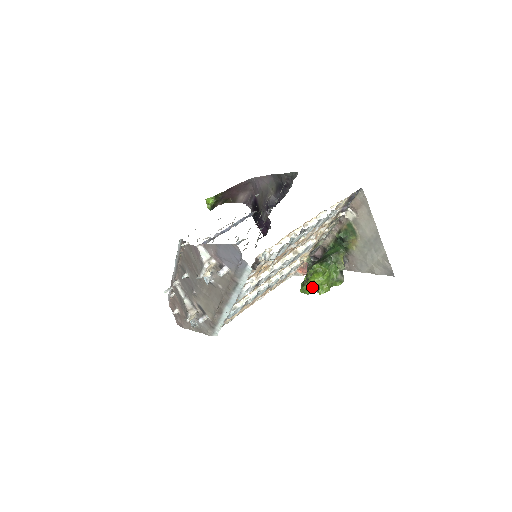
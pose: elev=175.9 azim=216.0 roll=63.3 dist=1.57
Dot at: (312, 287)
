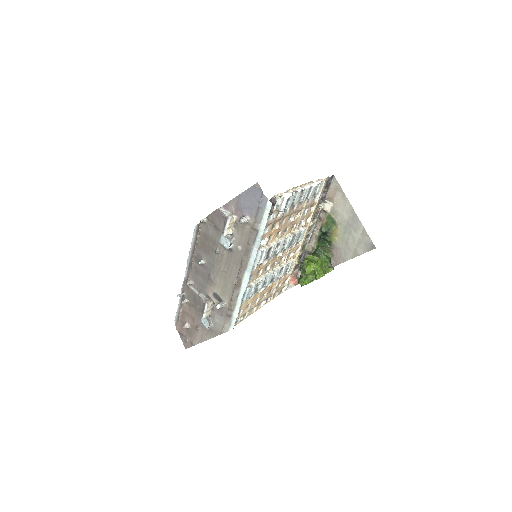
Dot at: (309, 275)
